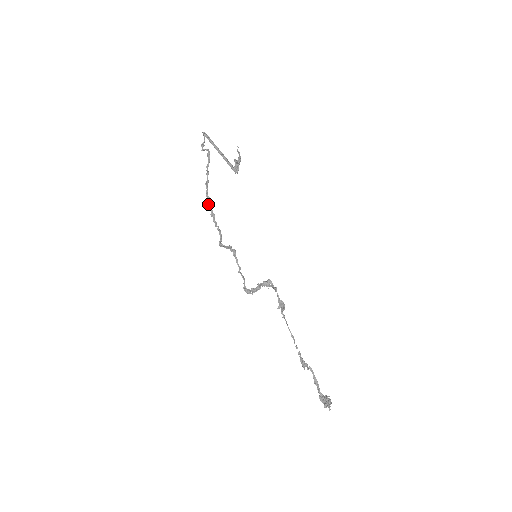
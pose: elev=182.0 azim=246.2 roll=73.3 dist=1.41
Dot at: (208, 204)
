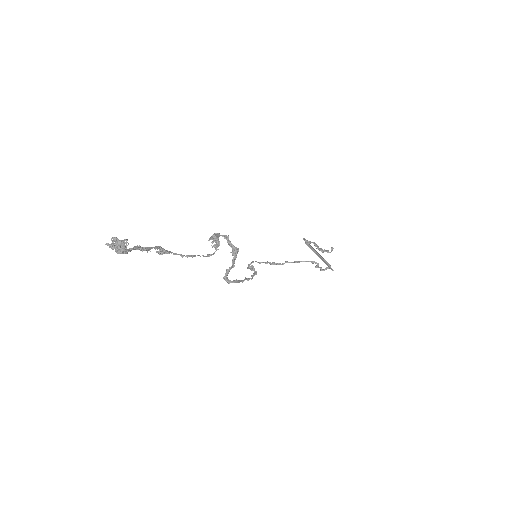
Dot at: (273, 263)
